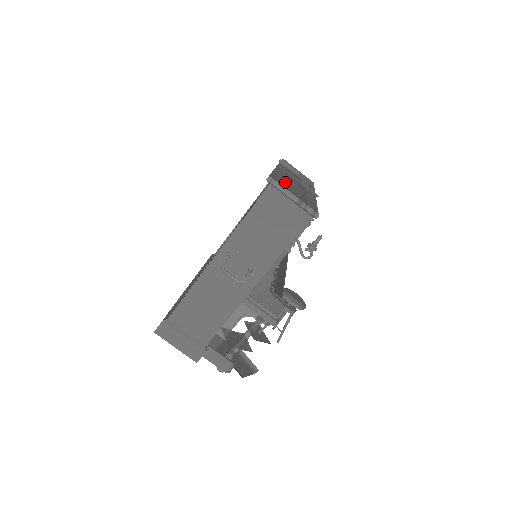
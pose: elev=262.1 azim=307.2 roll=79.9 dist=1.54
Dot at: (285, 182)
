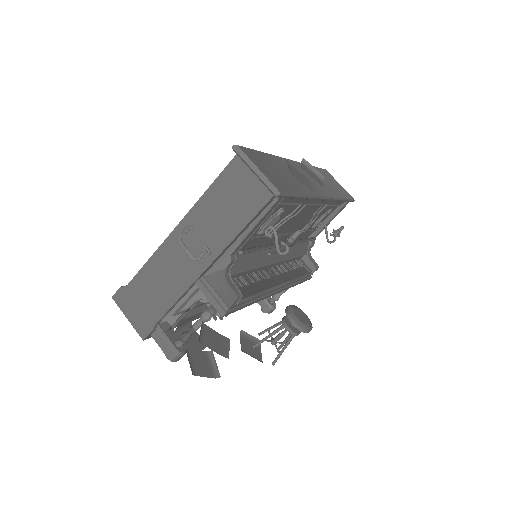
Dot at: (266, 161)
